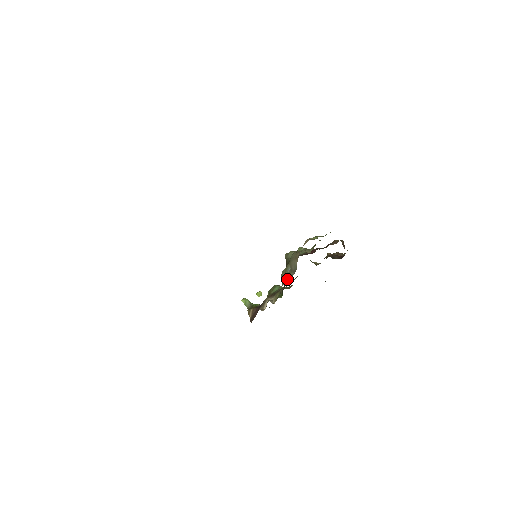
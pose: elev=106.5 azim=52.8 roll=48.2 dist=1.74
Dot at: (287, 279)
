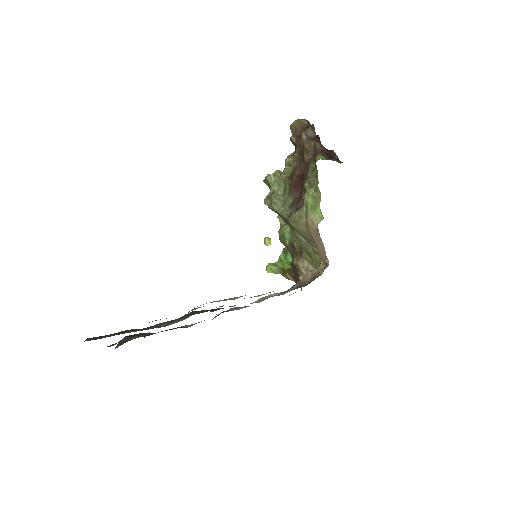
Dot at: (318, 260)
